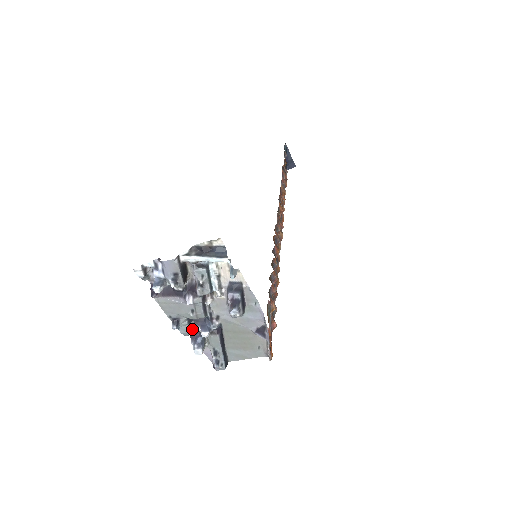
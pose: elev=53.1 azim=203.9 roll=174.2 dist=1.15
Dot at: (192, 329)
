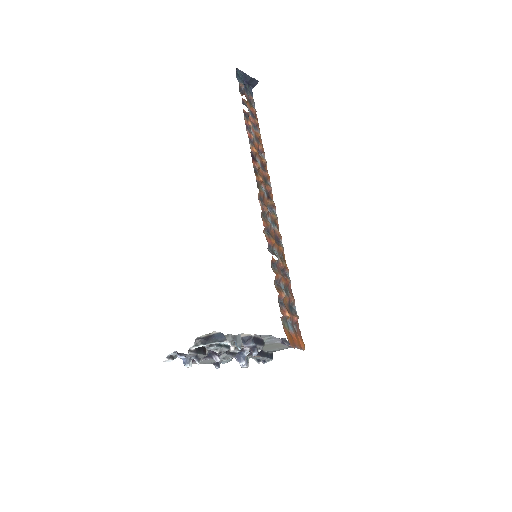
Dot at: (231, 358)
